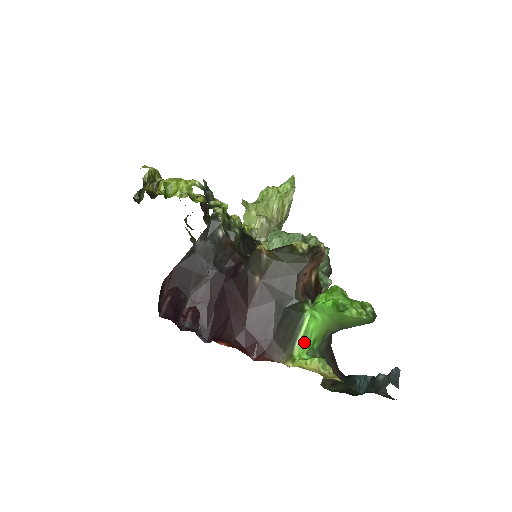
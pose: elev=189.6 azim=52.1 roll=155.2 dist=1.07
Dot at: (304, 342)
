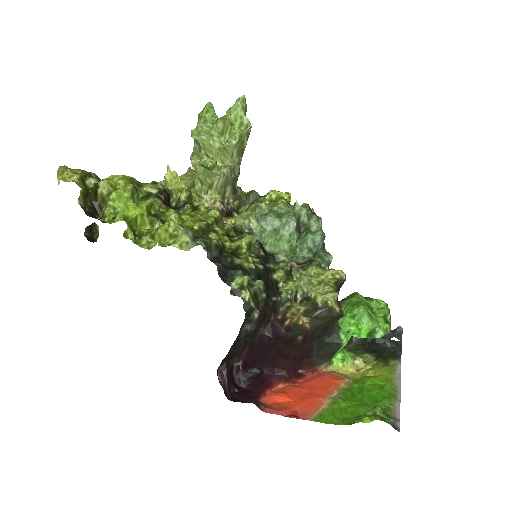
Dot at: occluded
